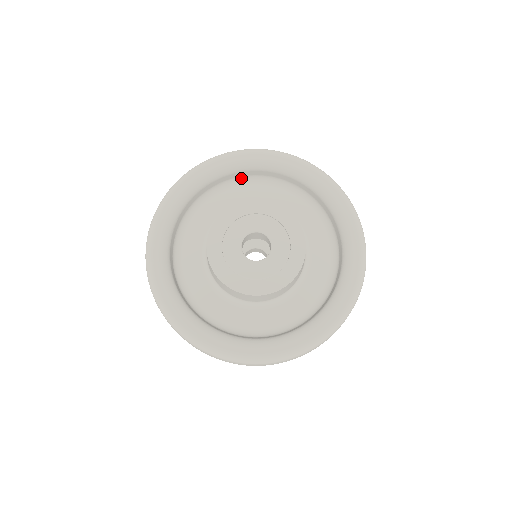
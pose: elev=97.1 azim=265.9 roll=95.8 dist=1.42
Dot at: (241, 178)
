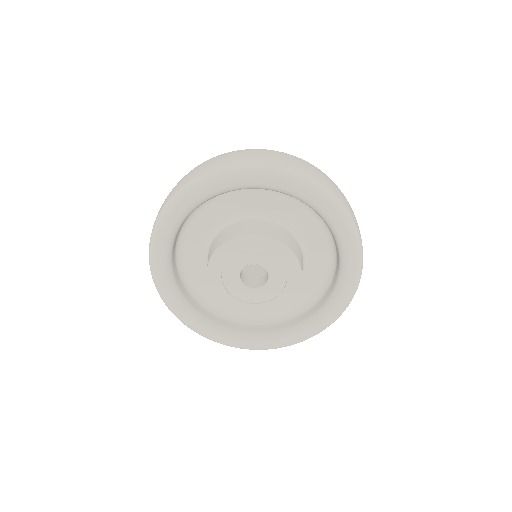
Dot at: occluded
